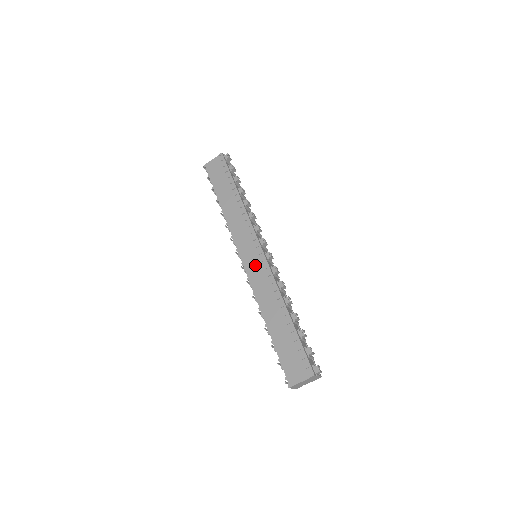
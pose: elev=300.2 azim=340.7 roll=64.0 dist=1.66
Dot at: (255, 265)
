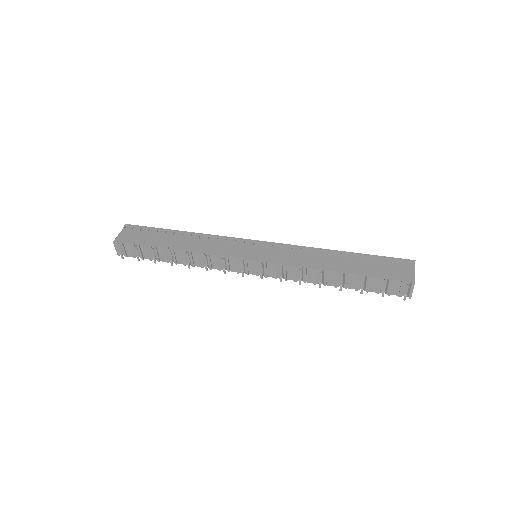
Dot at: (269, 253)
